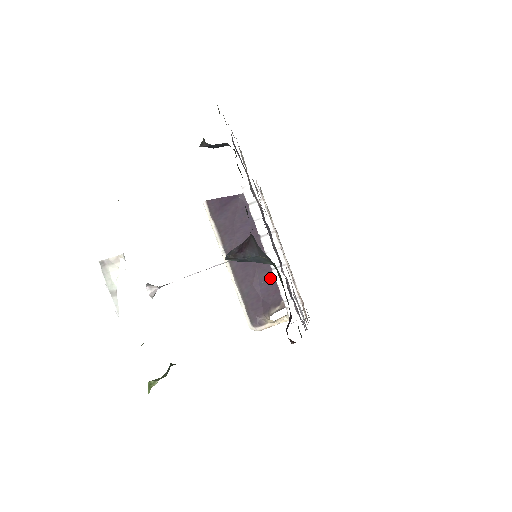
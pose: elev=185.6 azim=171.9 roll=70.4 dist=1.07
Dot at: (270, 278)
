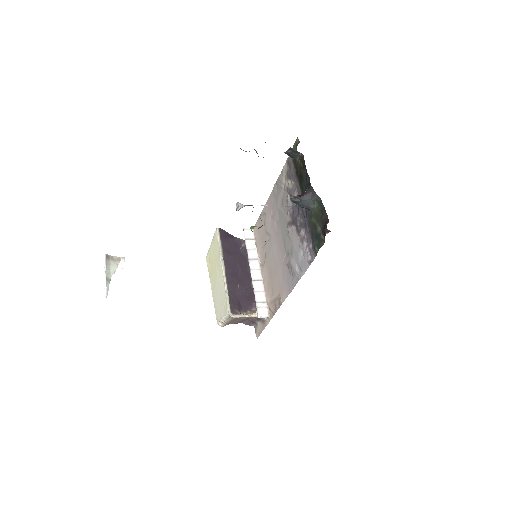
Dot at: (245, 291)
